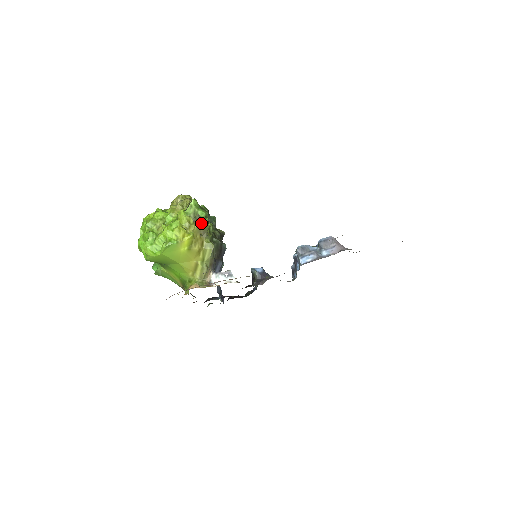
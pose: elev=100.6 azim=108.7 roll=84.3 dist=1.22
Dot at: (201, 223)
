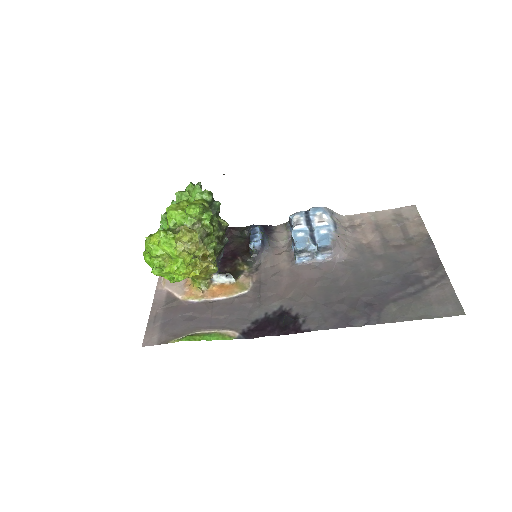
Dot at: (207, 265)
